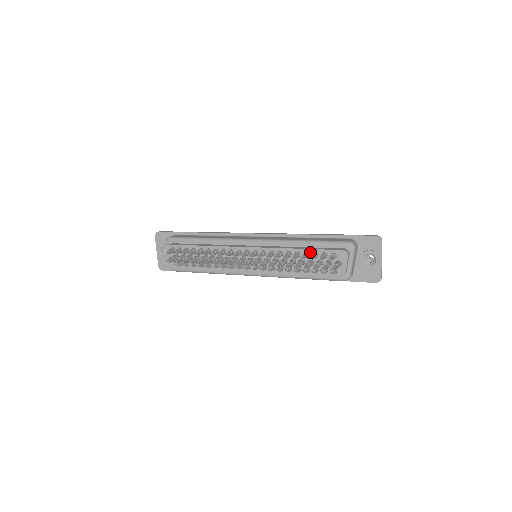
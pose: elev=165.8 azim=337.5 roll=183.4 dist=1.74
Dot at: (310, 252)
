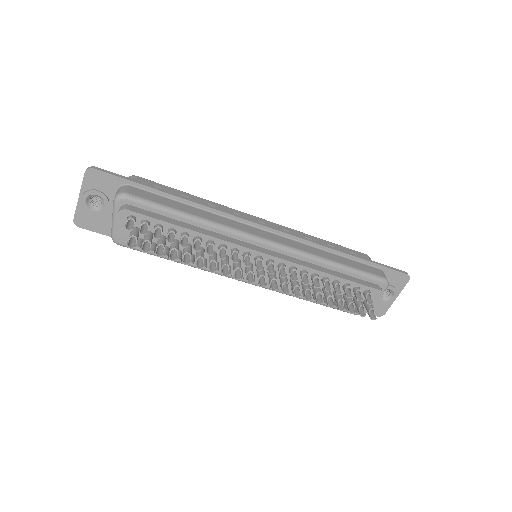
Dot at: (342, 282)
